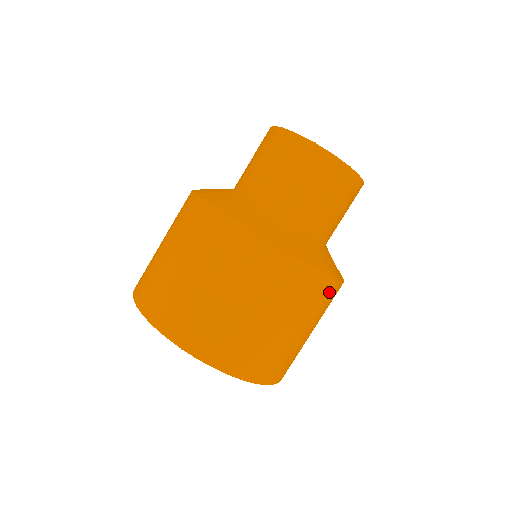
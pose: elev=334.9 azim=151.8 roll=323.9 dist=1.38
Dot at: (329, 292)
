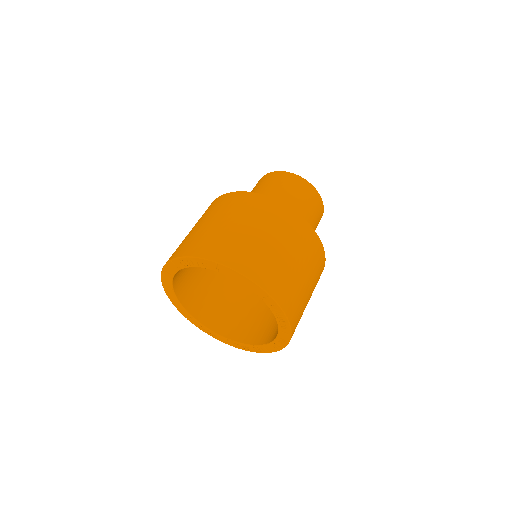
Dot at: occluded
